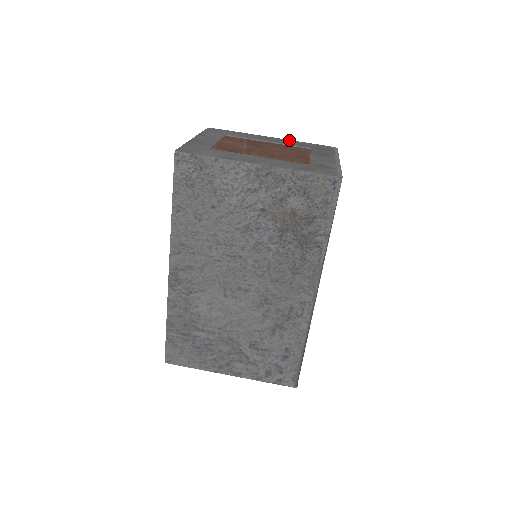
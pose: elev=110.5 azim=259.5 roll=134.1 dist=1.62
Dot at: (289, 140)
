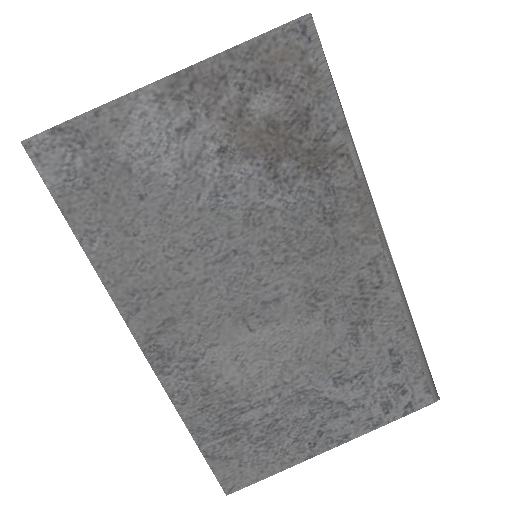
Dot at: occluded
